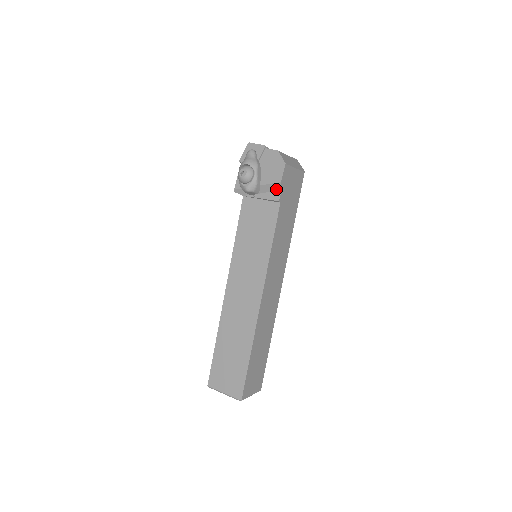
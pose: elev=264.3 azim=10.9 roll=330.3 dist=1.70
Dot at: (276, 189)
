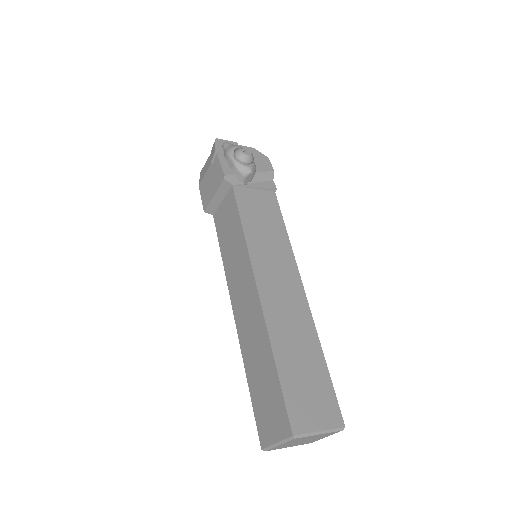
Dot at: (268, 179)
